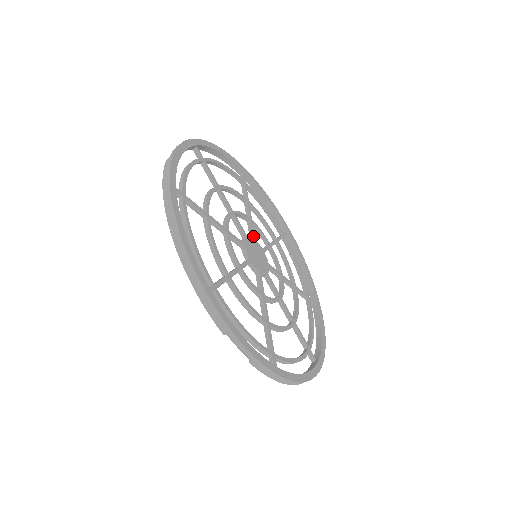
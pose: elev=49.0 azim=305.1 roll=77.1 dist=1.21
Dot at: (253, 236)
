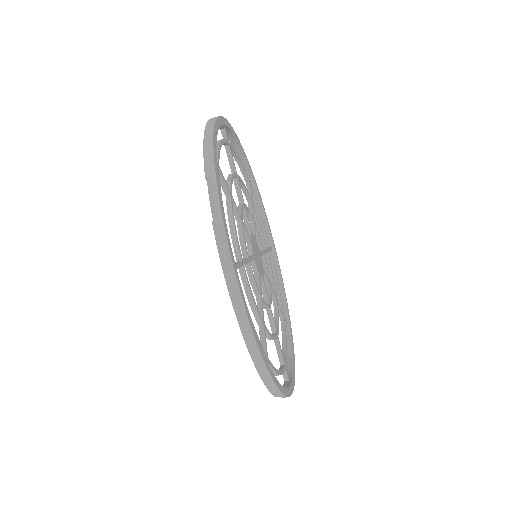
Dot at: (260, 252)
